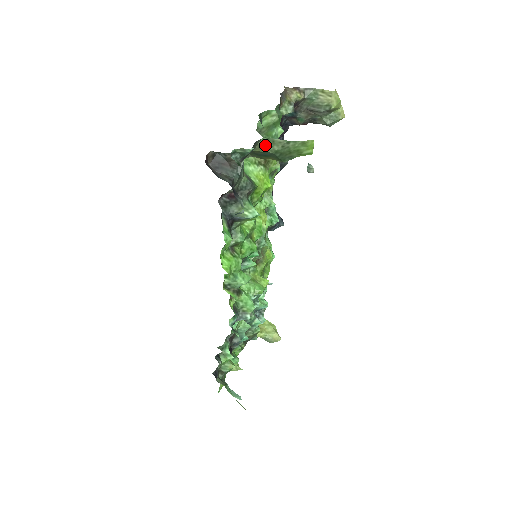
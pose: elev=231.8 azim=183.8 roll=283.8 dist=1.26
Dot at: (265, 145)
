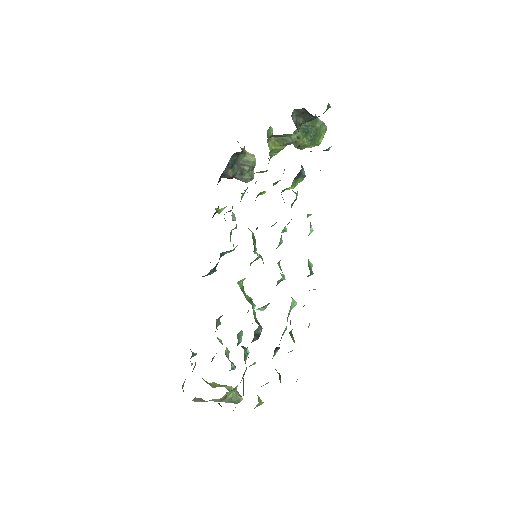
Dot at: (315, 120)
